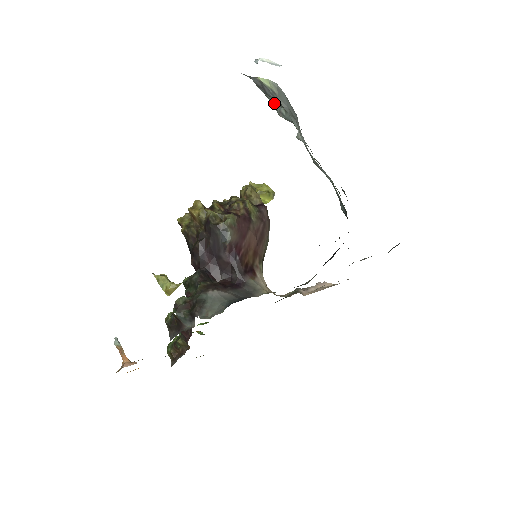
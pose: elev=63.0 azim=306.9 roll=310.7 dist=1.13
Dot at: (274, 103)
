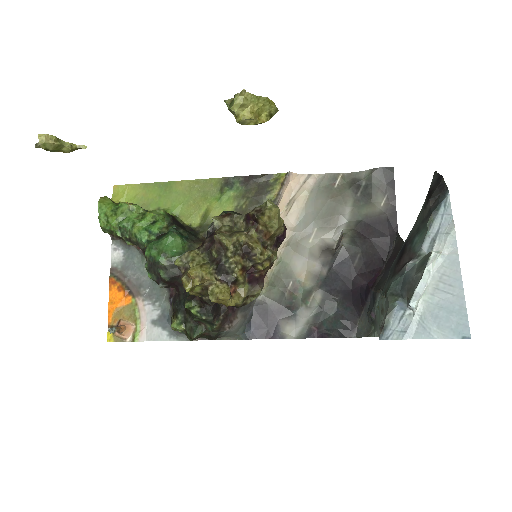
Dot at: occluded
